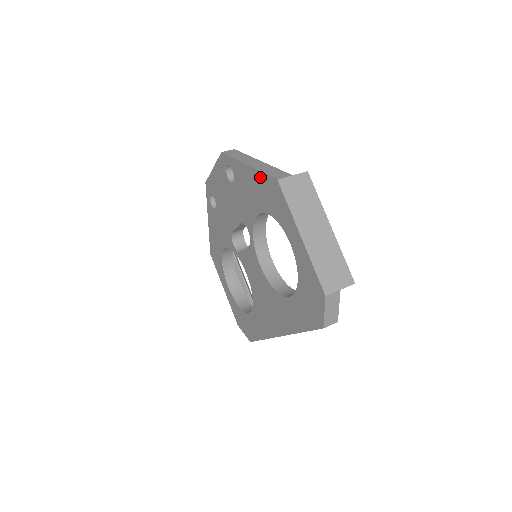
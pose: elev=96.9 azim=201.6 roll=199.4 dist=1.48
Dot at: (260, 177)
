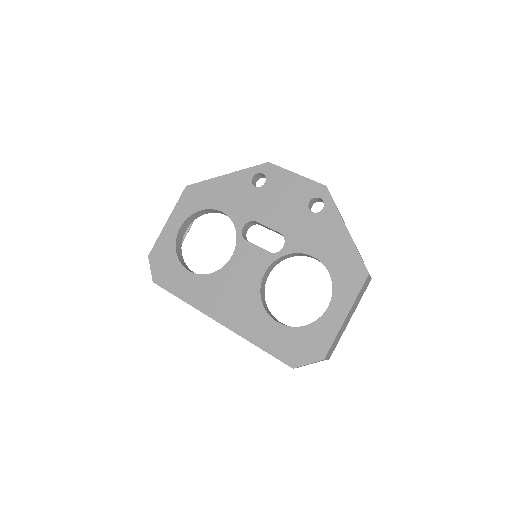
Dot at: (352, 251)
